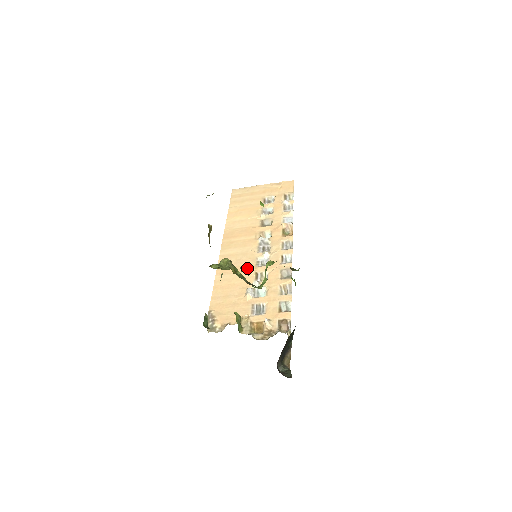
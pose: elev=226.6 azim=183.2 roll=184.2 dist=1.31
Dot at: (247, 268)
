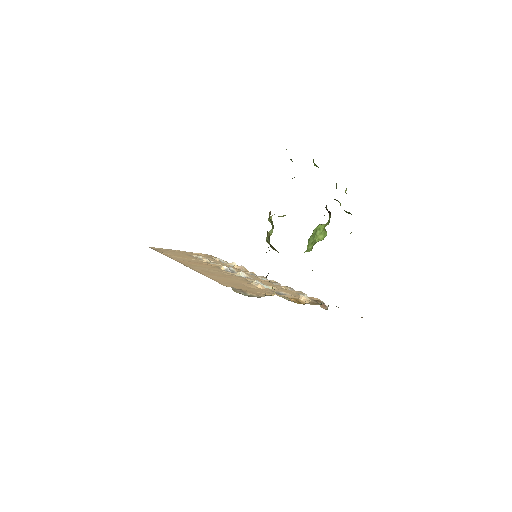
Dot at: (233, 276)
